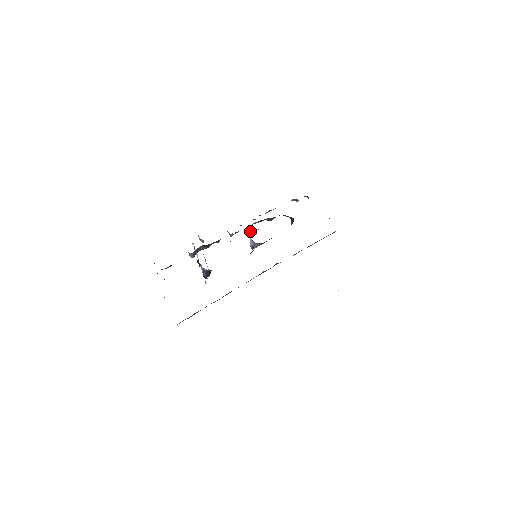
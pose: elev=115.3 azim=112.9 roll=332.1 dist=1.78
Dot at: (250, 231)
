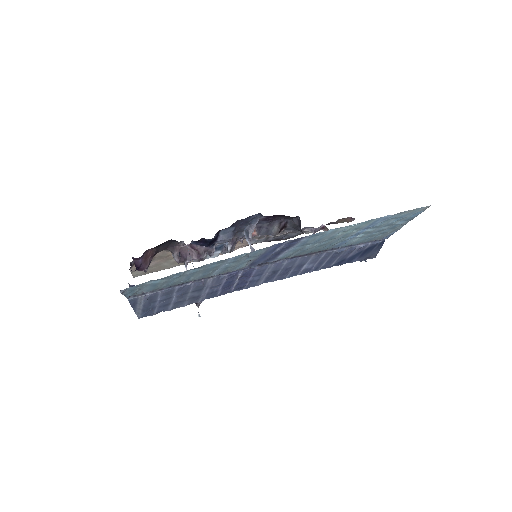
Dot at: (247, 231)
